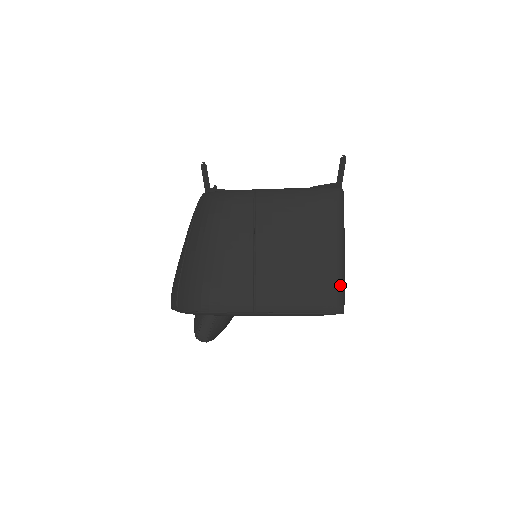
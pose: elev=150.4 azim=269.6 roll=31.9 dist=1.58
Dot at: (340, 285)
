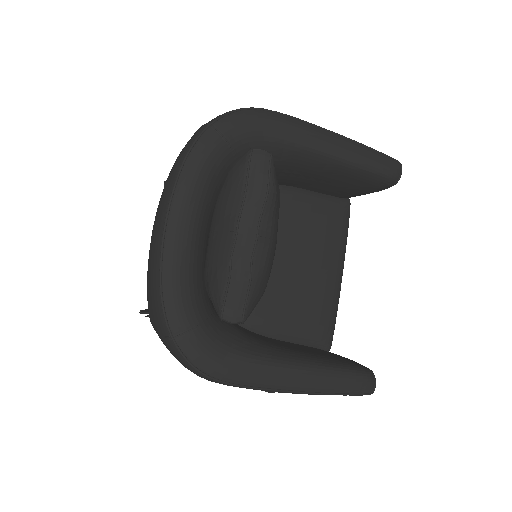
Dot at: occluded
